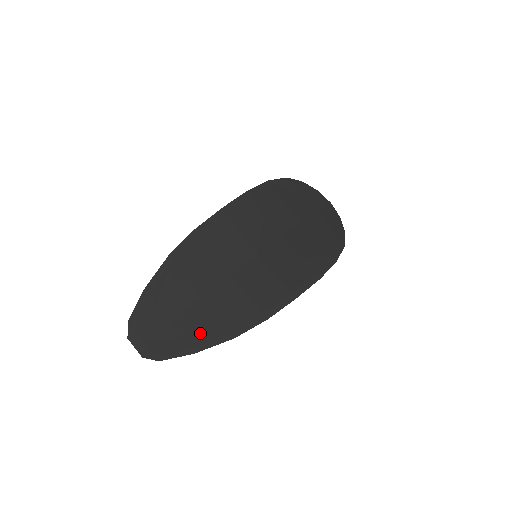
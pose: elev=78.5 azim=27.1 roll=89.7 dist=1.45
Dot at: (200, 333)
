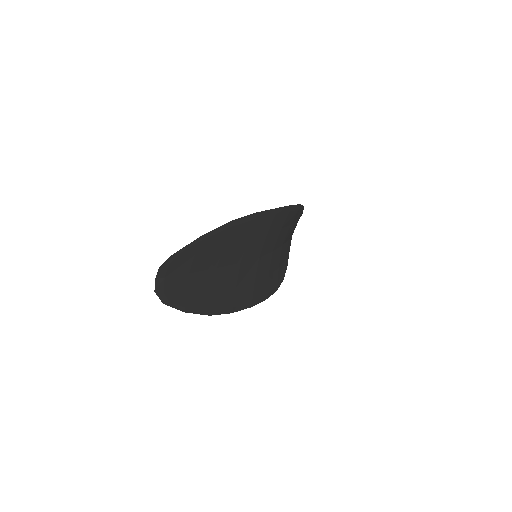
Dot at: (198, 297)
